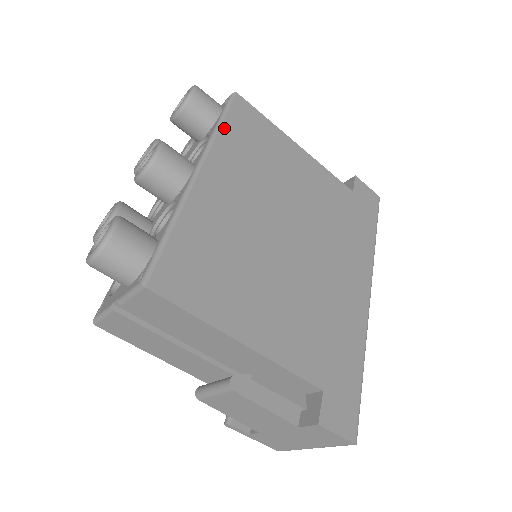
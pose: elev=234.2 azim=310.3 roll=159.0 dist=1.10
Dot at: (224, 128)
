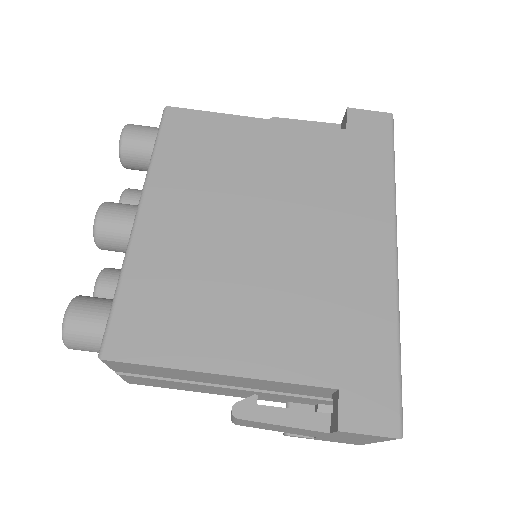
Dot at: (159, 154)
